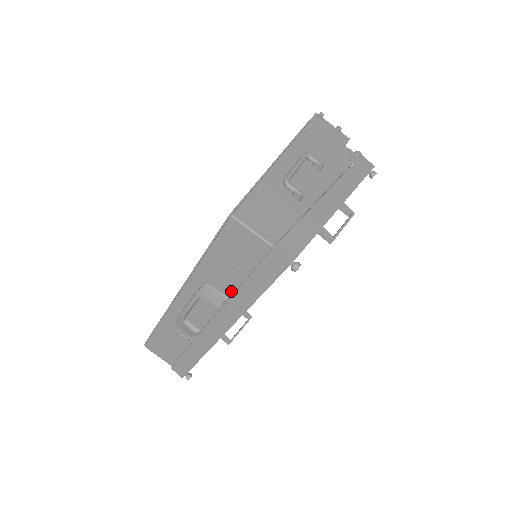
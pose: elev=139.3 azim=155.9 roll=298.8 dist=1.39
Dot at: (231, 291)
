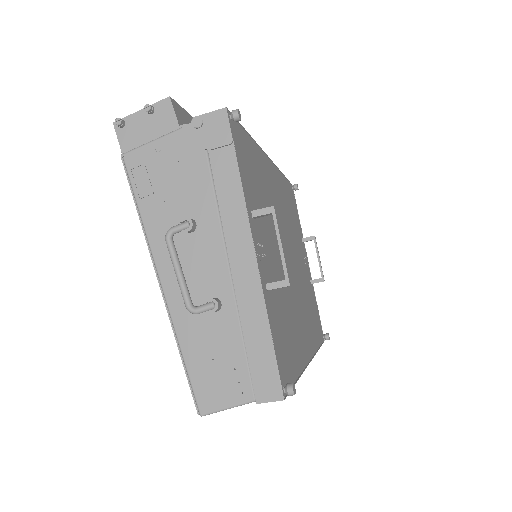
Dot at: occluded
